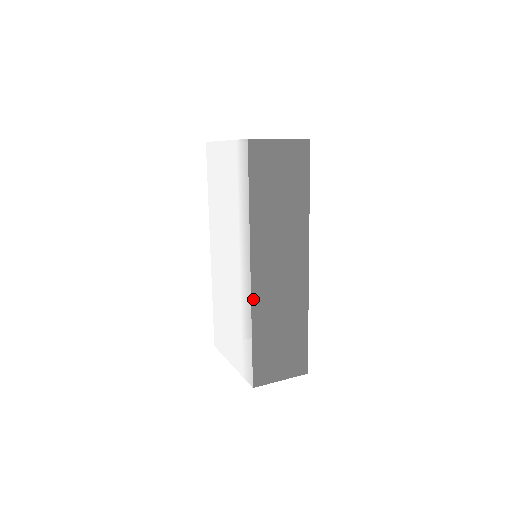
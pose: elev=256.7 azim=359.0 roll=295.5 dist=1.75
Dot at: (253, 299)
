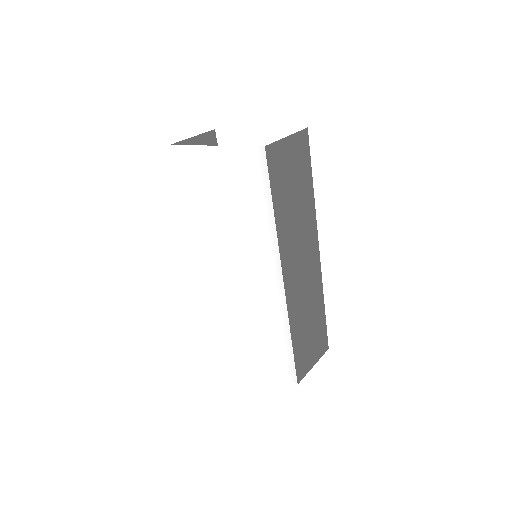
Dot at: (288, 306)
